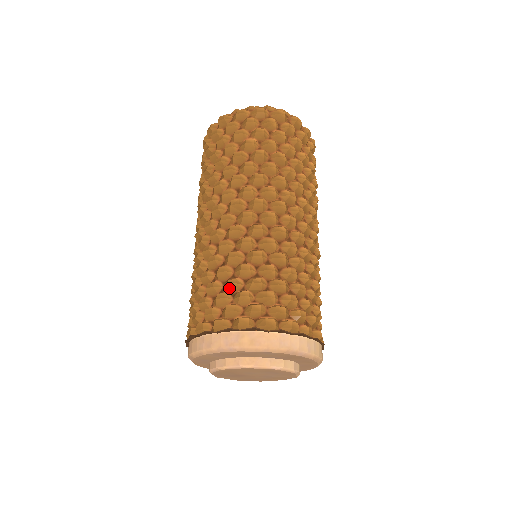
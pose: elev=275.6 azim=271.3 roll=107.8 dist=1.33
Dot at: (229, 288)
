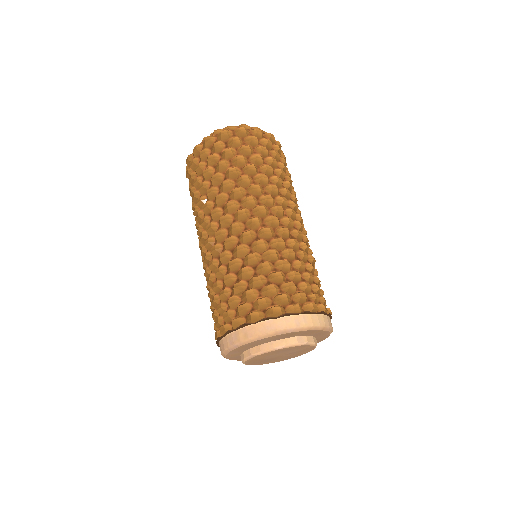
Dot at: (222, 298)
